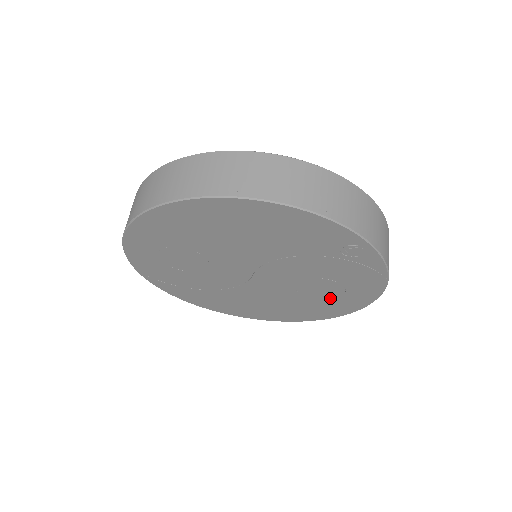
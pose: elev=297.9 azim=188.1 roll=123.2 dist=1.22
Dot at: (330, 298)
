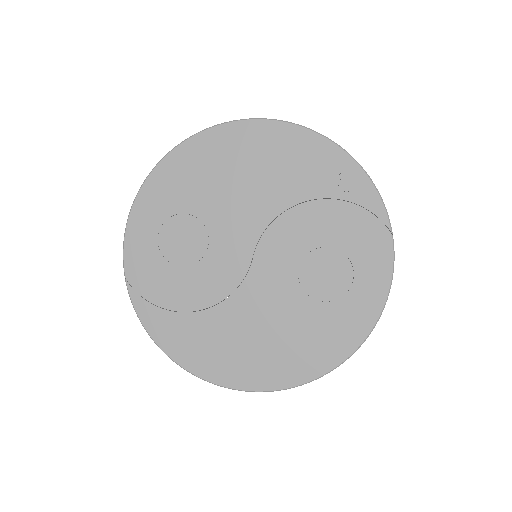
Dot at: (339, 296)
